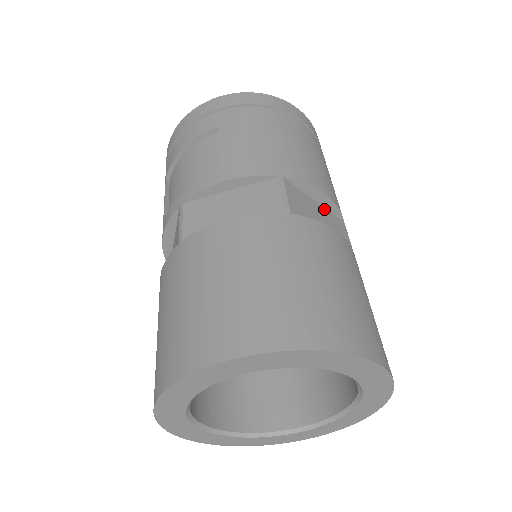
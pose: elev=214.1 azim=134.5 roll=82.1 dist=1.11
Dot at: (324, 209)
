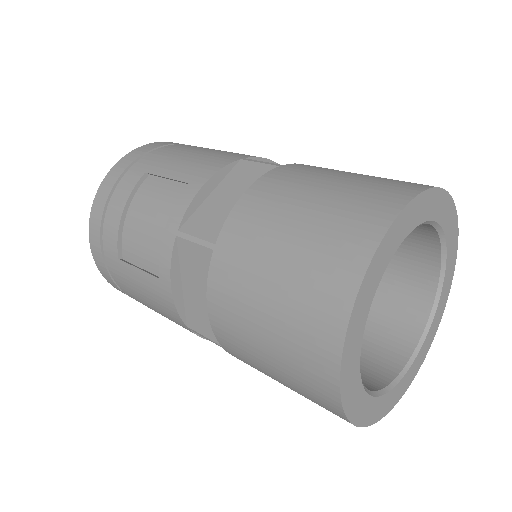
Dot at: occluded
